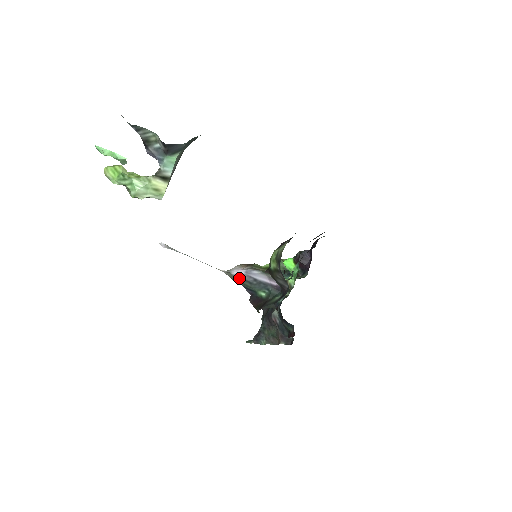
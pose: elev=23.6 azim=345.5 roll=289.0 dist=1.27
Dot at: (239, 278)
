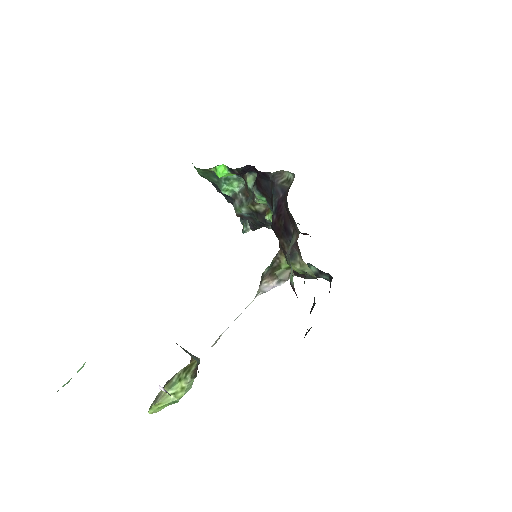
Dot at: occluded
